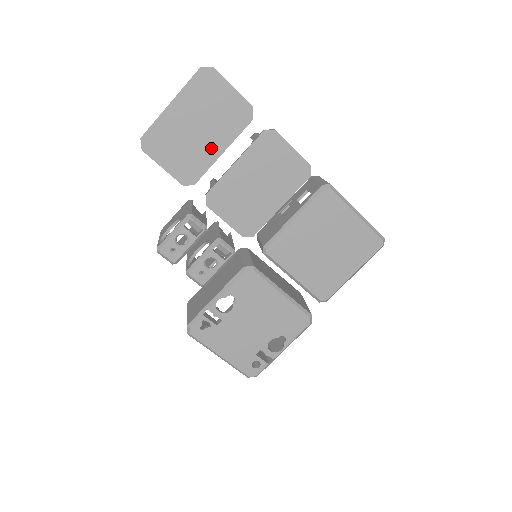
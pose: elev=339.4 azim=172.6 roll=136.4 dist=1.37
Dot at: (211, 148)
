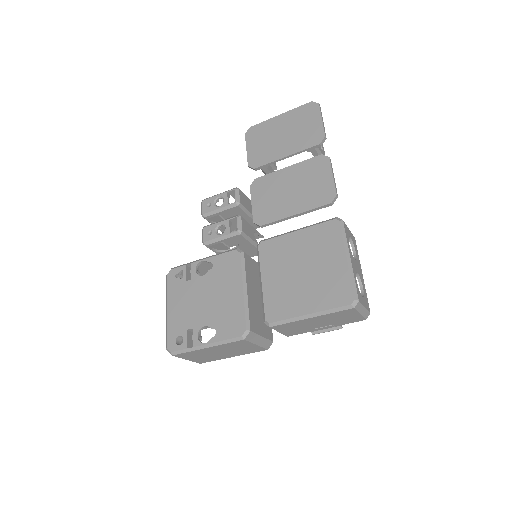
Dot at: (281, 150)
